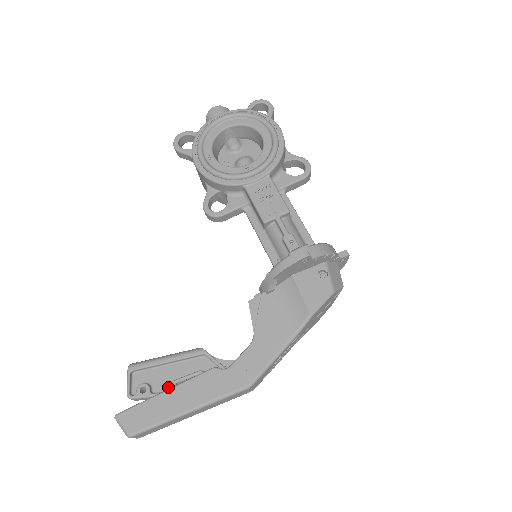
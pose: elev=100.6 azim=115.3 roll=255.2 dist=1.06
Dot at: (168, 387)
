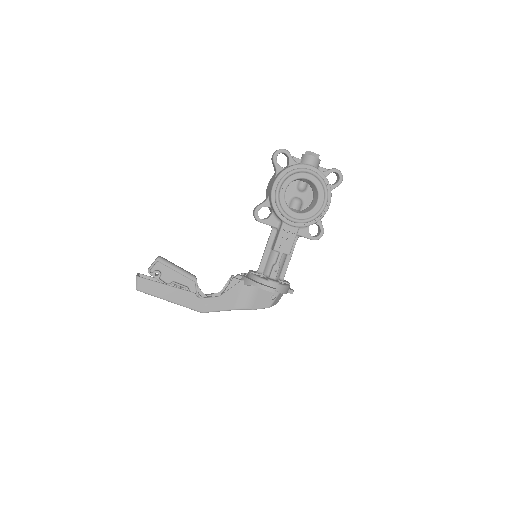
Dot at: (168, 281)
